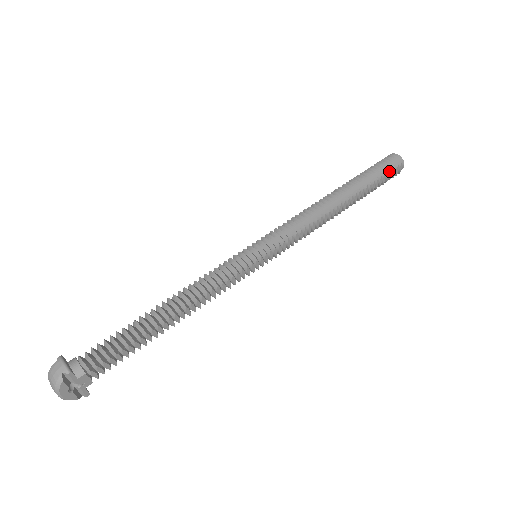
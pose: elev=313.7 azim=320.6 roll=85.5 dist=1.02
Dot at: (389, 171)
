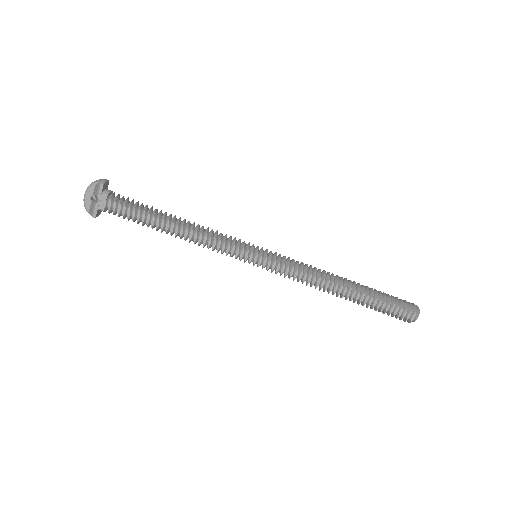
Dot at: (401, 308)
